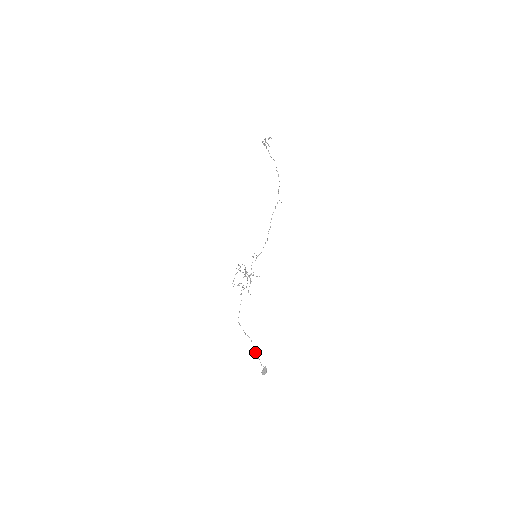
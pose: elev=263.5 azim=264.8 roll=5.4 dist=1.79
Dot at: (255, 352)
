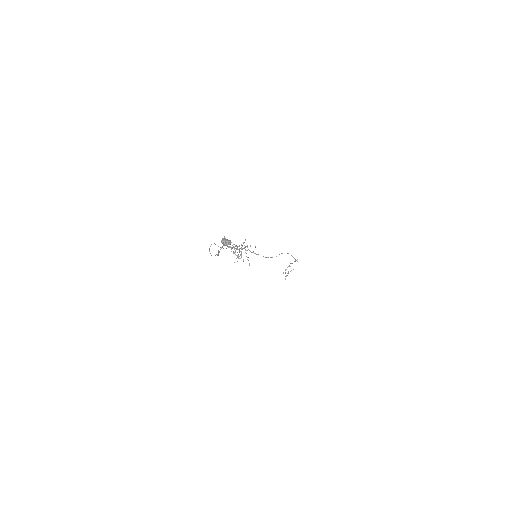
Dot at: (218, 252)
